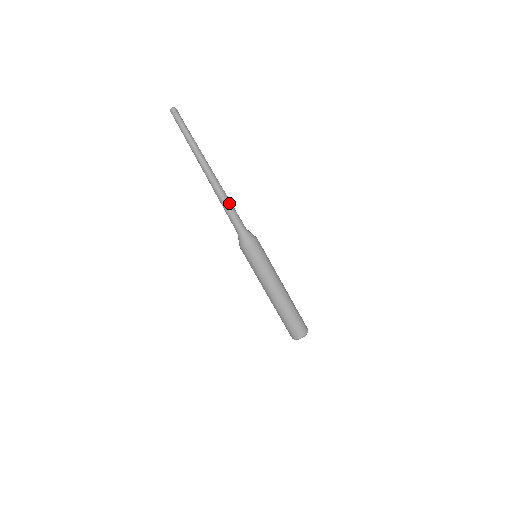
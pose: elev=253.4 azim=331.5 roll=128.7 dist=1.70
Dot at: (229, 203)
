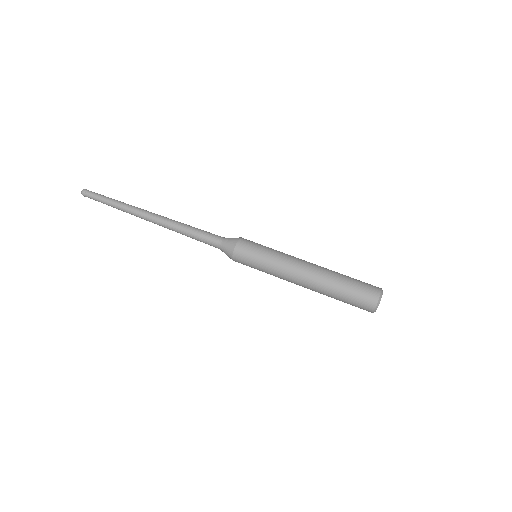
Dot at: (190, 226)
